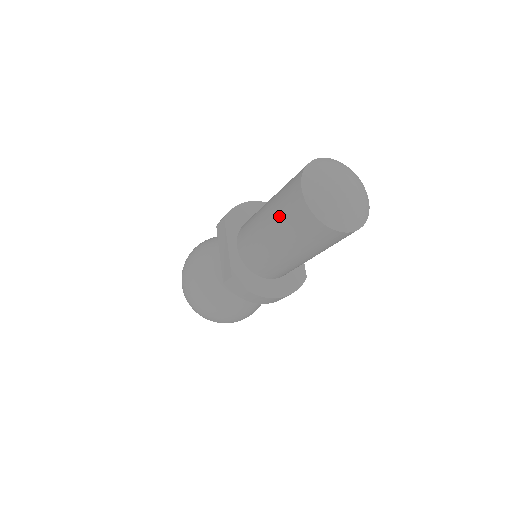
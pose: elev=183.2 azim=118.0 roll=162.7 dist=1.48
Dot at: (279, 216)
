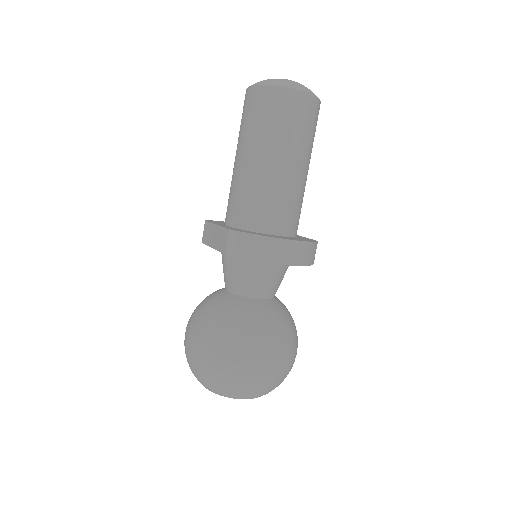
Dot at: (244, 131)
